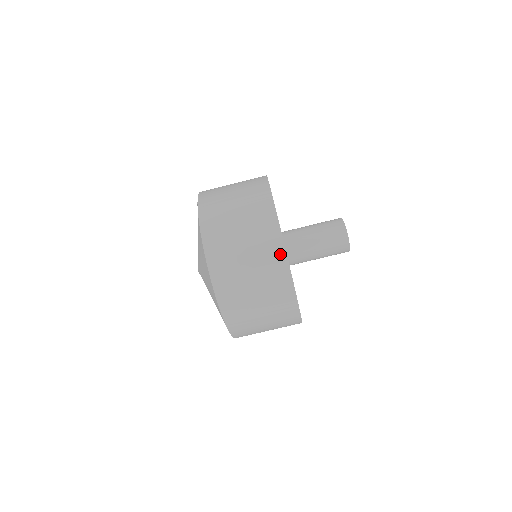
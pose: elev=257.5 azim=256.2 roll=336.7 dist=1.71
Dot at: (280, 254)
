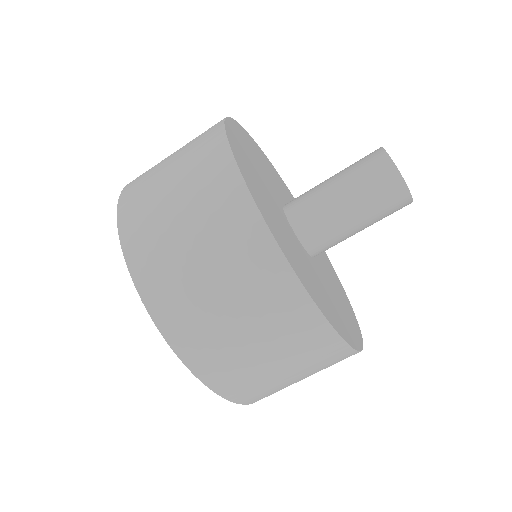
Dot at: (261, 240)
